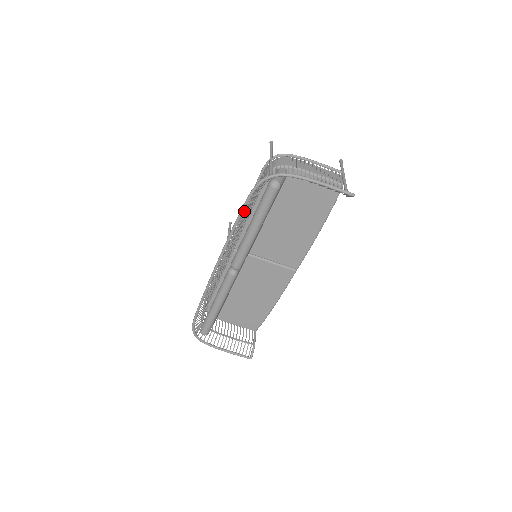
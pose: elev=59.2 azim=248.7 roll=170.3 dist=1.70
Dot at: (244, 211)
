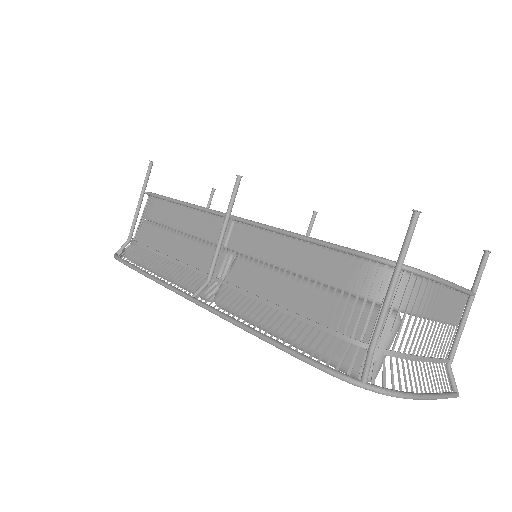
Dot at: (285, 341)
